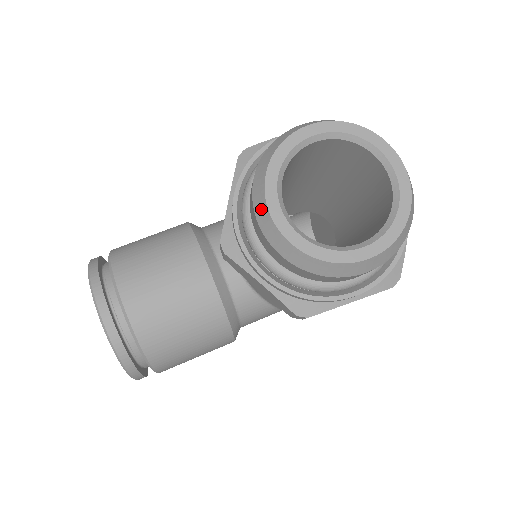
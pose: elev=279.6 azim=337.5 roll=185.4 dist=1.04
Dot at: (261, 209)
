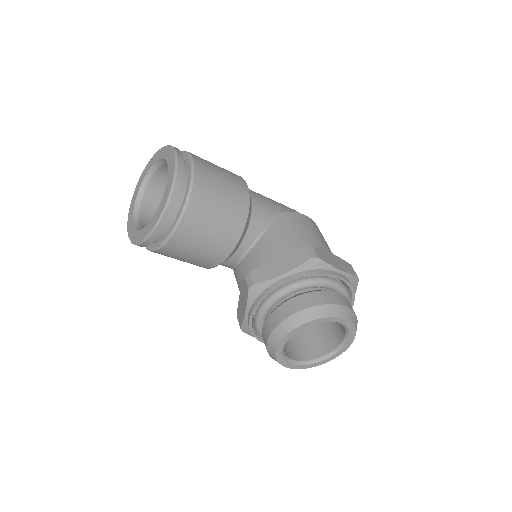
Dot at: (285, 328)
